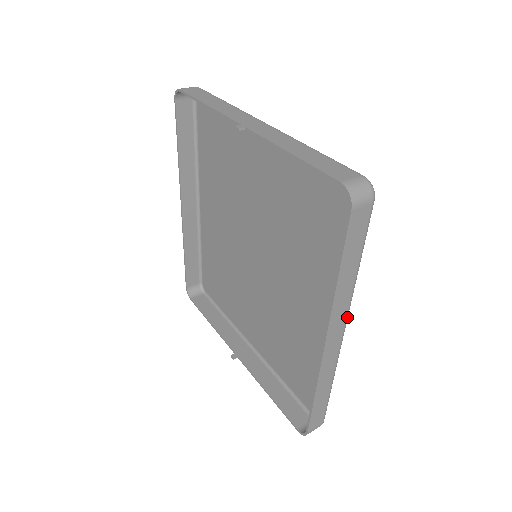
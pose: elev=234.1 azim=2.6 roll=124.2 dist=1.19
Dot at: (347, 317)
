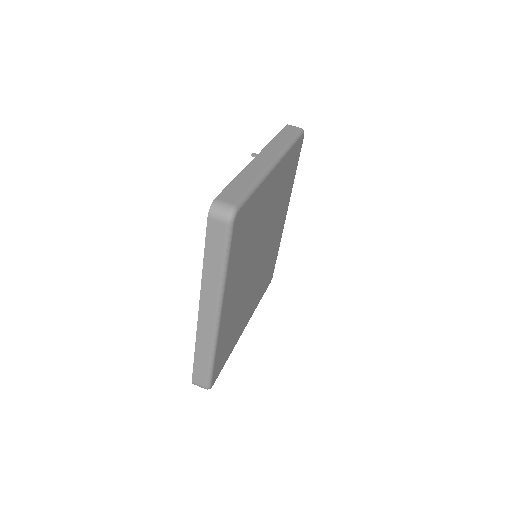
Dot at: (218, 306)
